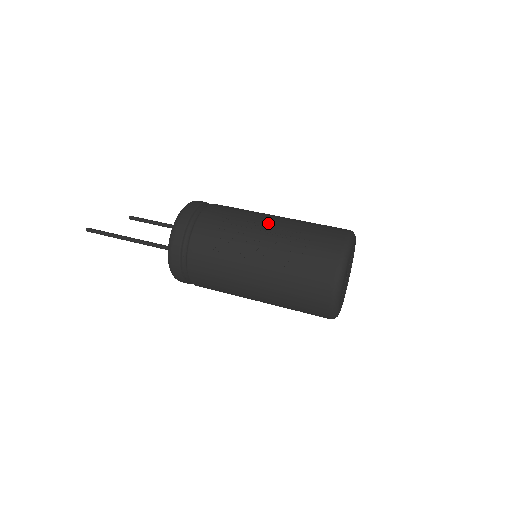
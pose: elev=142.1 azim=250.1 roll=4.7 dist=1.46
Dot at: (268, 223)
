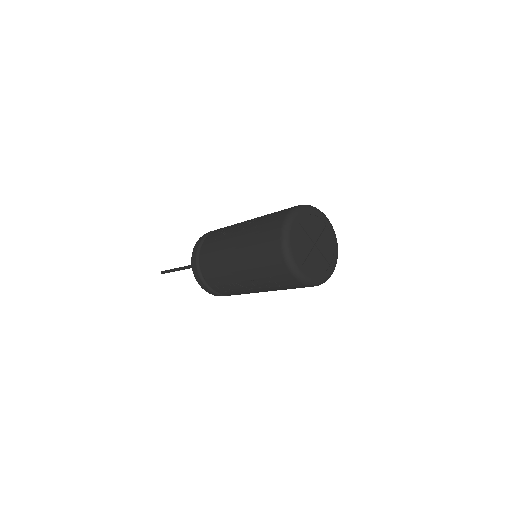
Dot at: occluded
